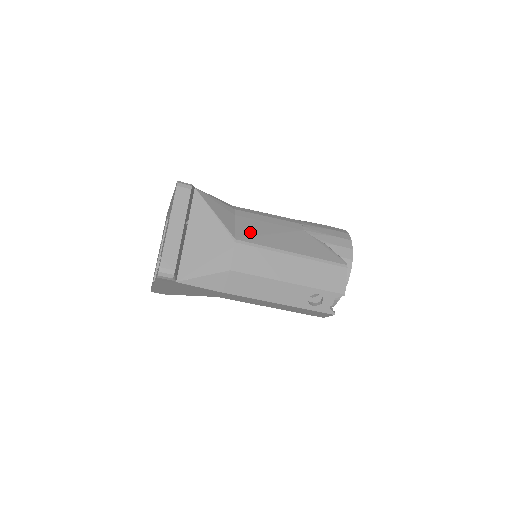
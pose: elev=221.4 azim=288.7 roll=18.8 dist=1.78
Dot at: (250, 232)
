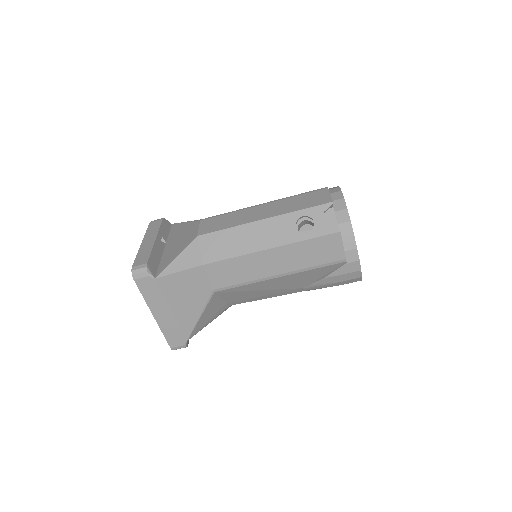
Dot at: occluded
